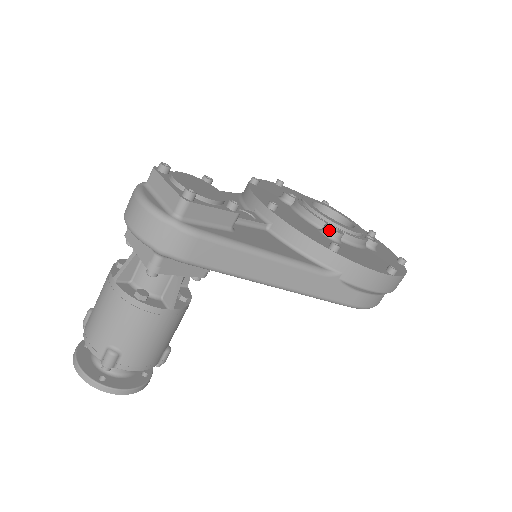
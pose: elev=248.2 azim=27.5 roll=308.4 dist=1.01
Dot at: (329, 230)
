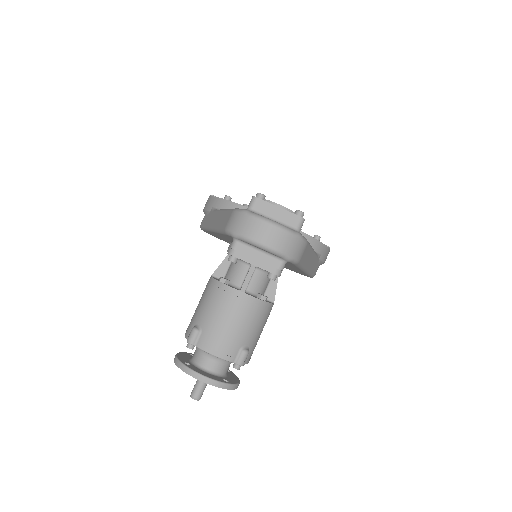
Dot at: occluded
